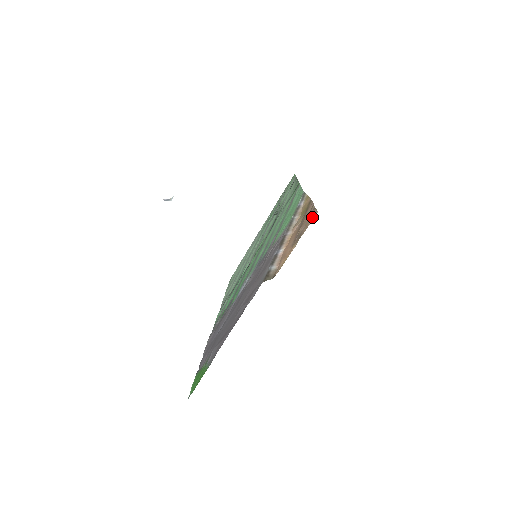
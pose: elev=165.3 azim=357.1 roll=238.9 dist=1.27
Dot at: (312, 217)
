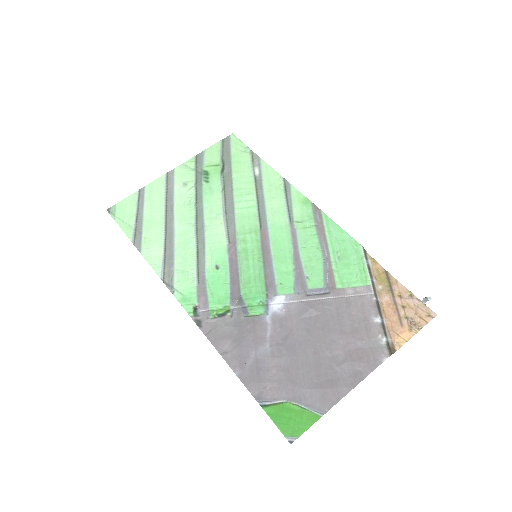
Dot at: (429, 315)
